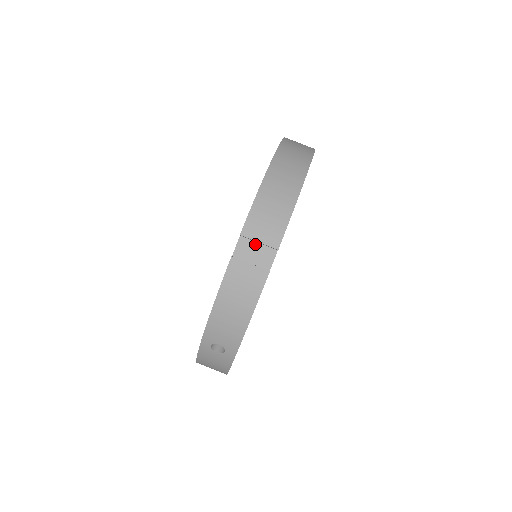
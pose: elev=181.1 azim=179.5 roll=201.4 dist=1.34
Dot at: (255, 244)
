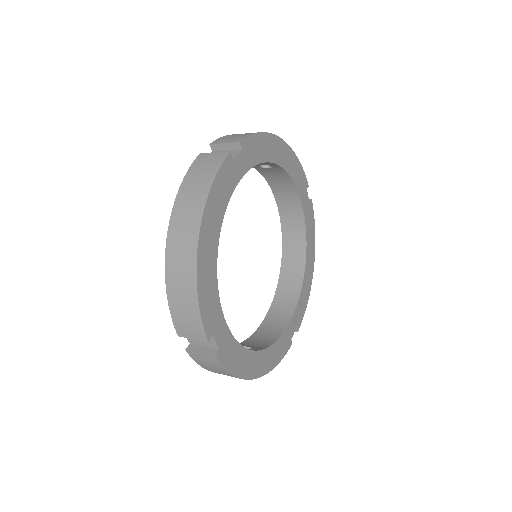
Dot at: occluded
